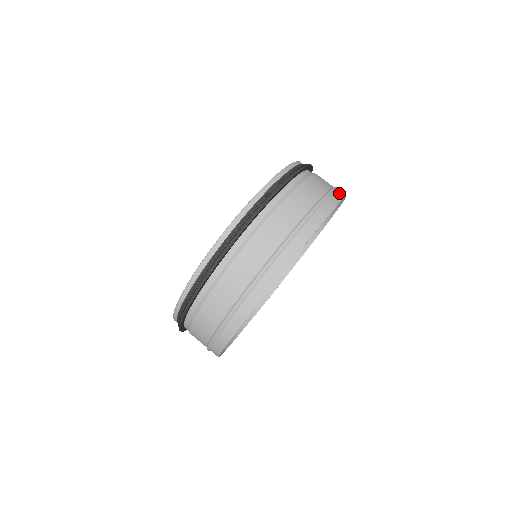
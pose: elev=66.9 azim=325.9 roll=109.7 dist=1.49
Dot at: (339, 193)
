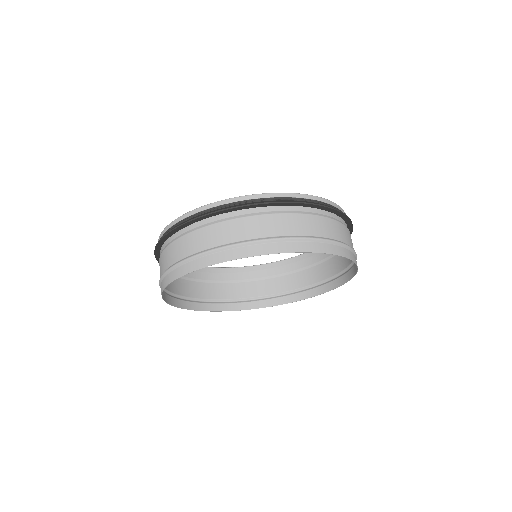
Dot at: (356, 265)
